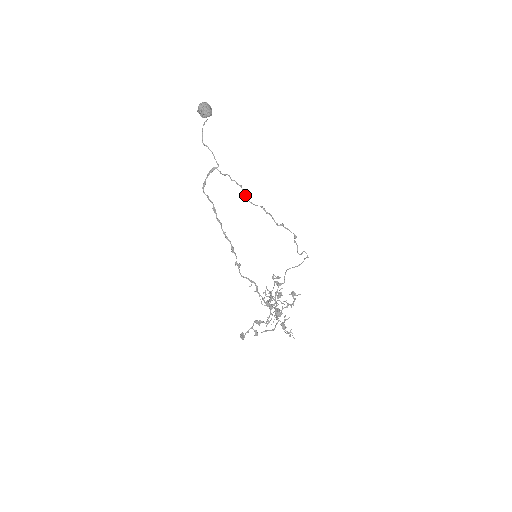
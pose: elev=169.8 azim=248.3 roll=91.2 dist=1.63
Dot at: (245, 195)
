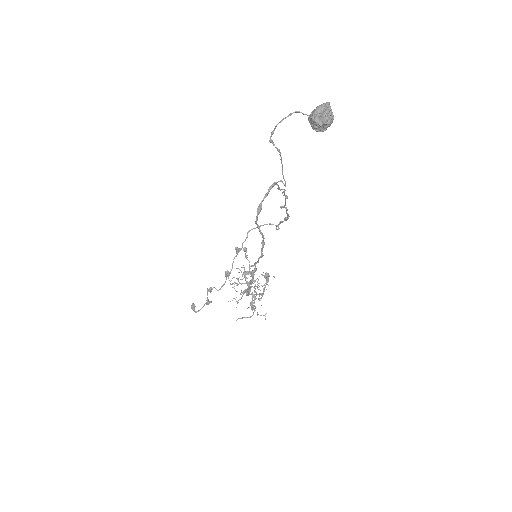
Dot at: occluded
